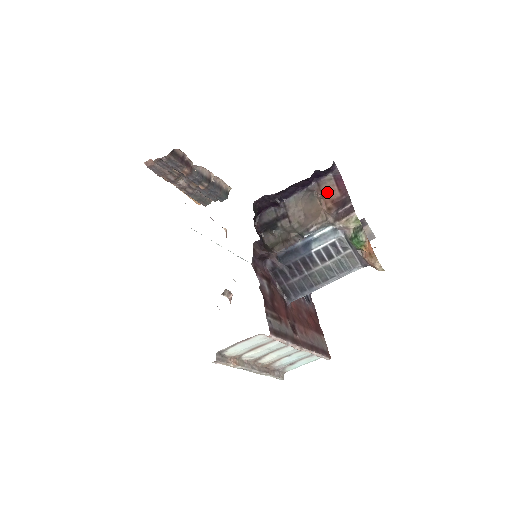
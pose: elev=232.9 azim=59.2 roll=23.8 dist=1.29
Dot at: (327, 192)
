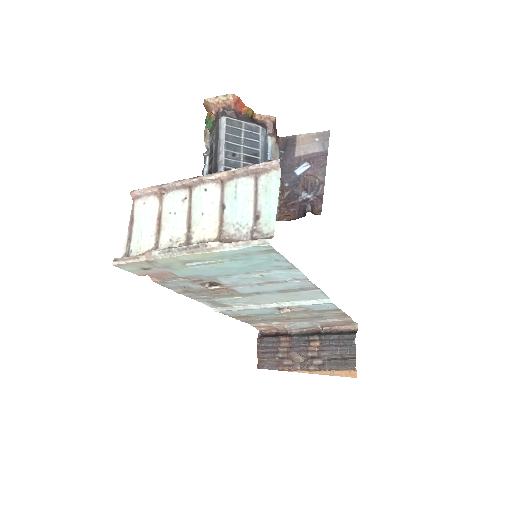
Dot at: occluded
